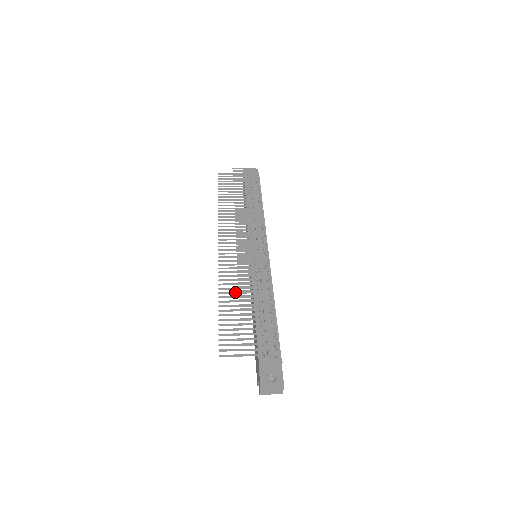
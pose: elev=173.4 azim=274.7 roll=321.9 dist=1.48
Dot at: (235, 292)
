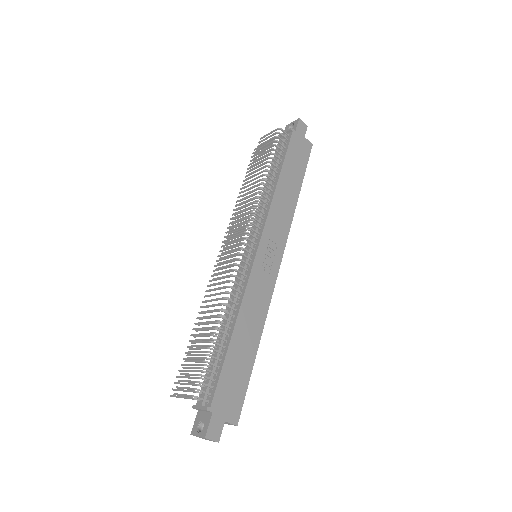
Dot at: occluded
